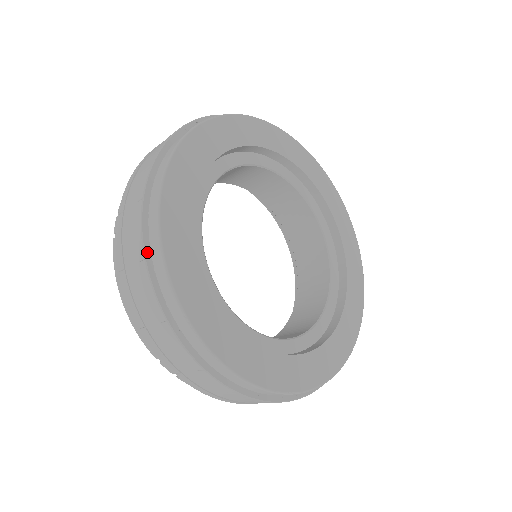
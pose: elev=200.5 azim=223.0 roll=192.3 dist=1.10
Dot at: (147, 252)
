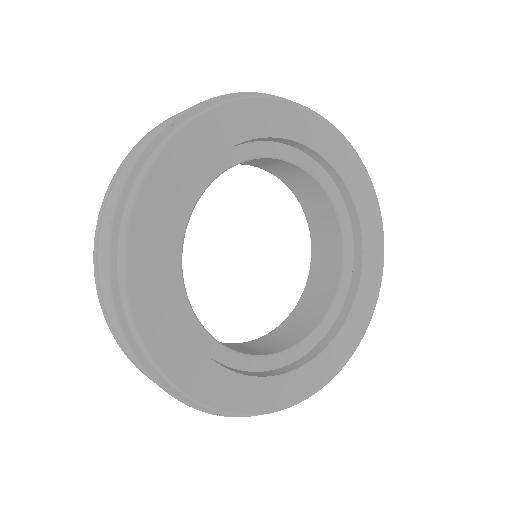
Dot at: (170, 390)
